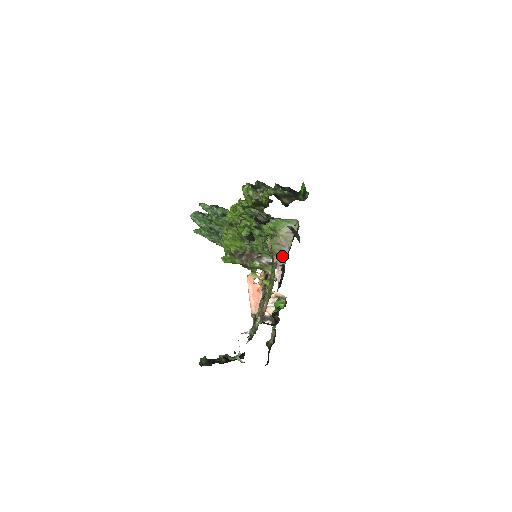
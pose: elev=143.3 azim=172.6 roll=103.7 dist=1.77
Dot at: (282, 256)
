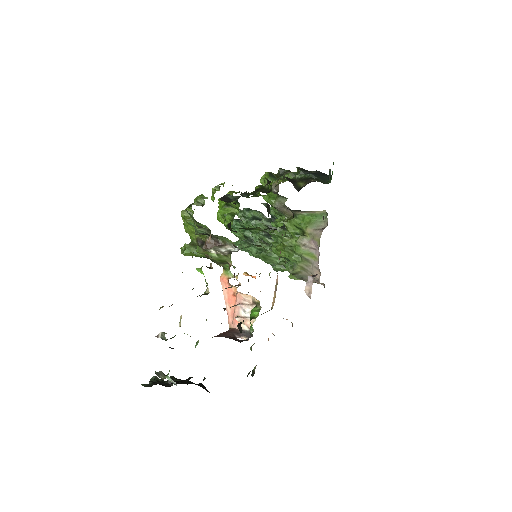
Dot at: (315, 263)
